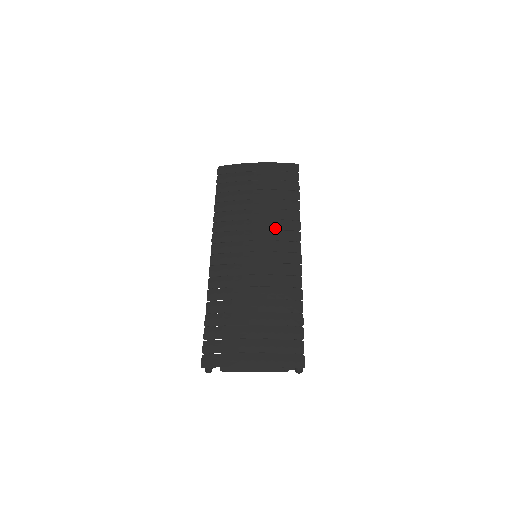
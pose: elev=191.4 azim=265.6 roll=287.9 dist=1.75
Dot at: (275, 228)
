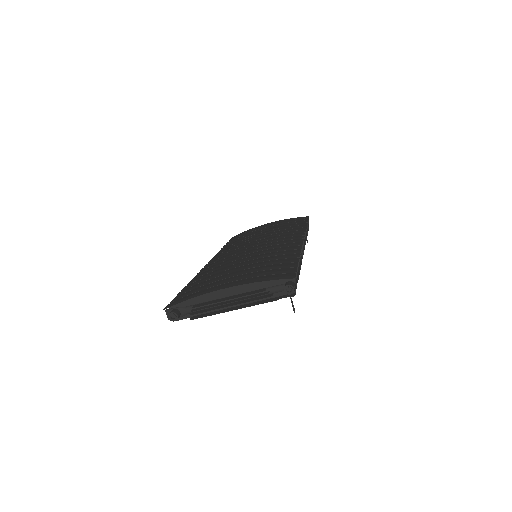
Dot at: (277, 235)
